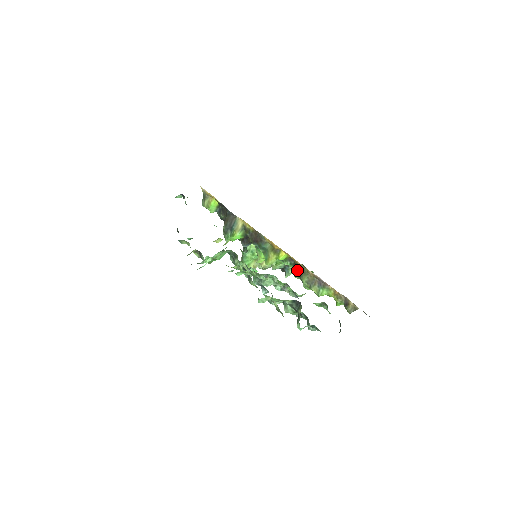
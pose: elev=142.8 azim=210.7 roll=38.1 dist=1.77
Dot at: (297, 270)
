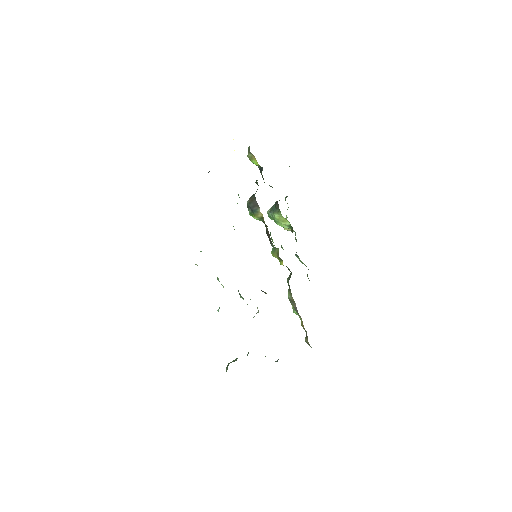
Dot at: (288, 283)
